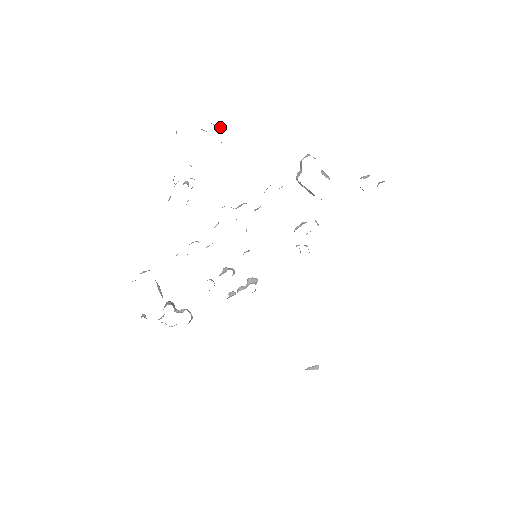
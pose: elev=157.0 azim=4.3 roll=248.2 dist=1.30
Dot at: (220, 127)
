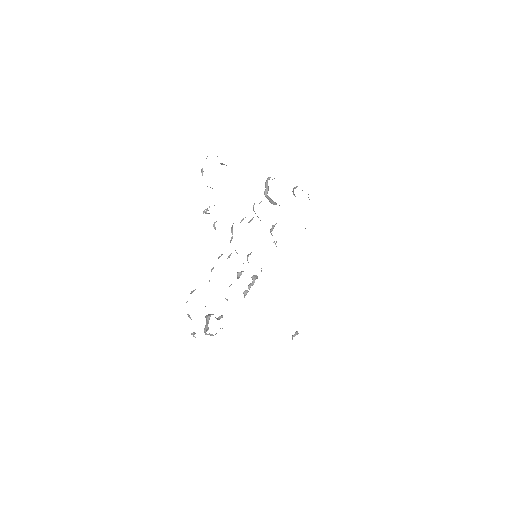
Dot at: occluded
